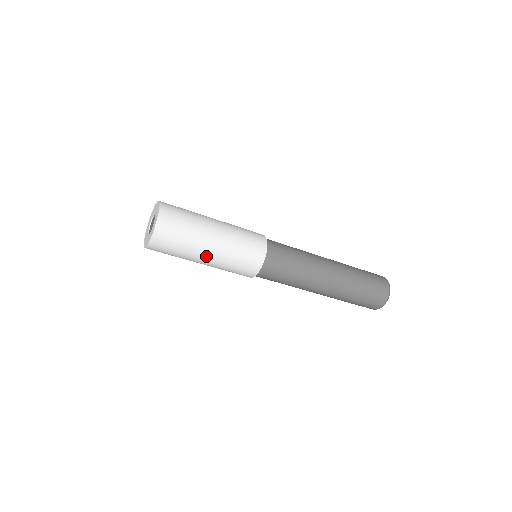
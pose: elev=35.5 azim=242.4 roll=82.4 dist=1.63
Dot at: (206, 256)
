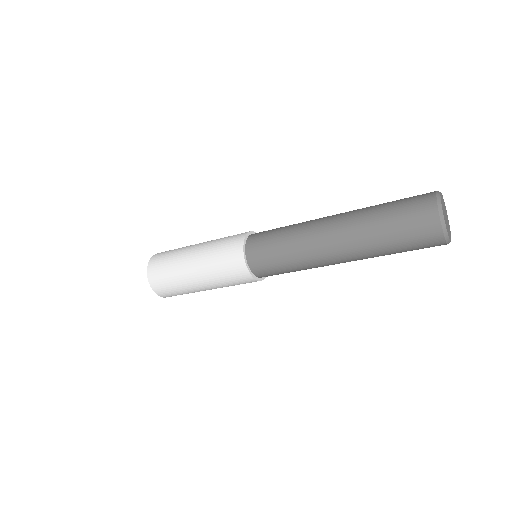
Dot at: (204, 289)
